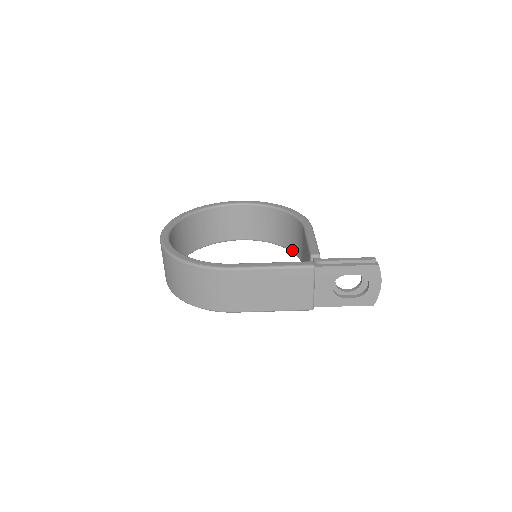
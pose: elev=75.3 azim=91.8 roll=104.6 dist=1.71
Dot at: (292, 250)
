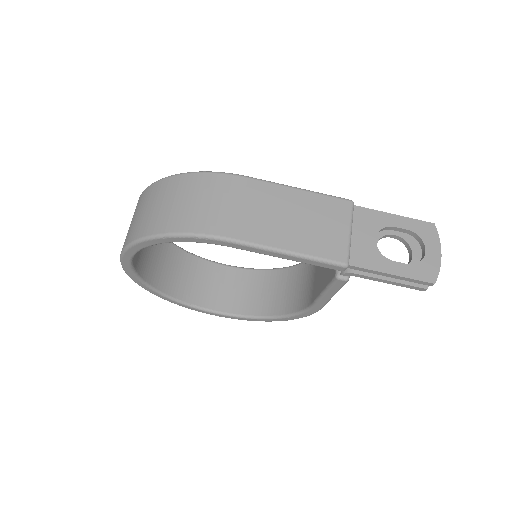
Dot at: (292, 310)
